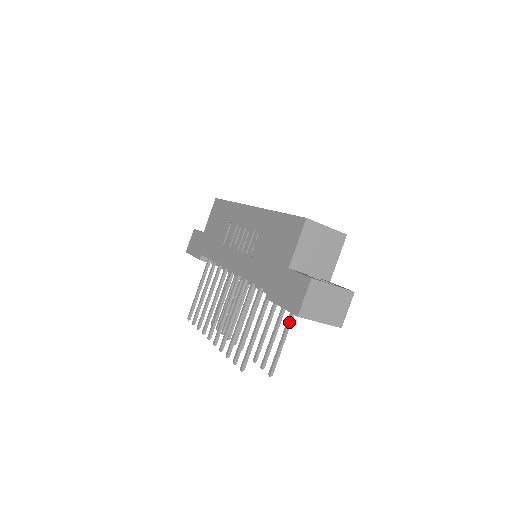
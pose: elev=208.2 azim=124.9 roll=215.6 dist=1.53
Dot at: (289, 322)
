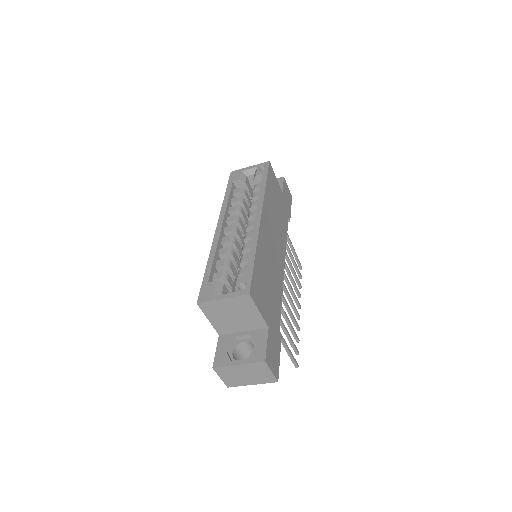
Dot at: occluded
